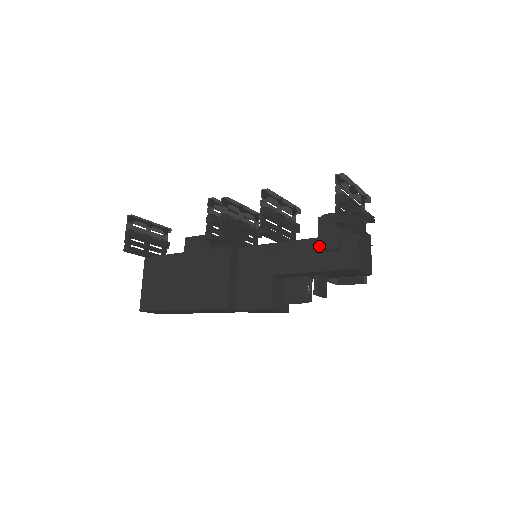
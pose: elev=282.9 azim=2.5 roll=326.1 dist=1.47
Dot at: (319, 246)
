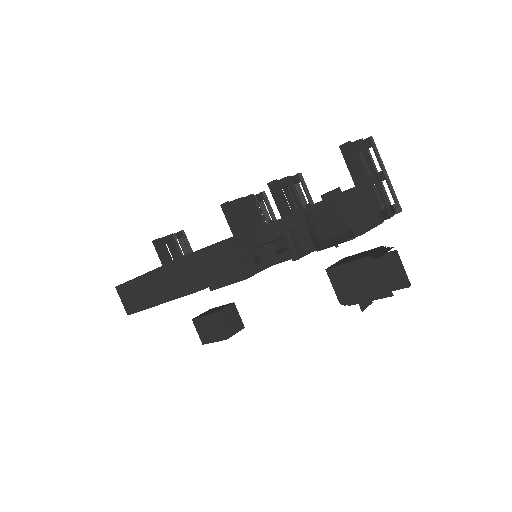
Dot at: occluded
